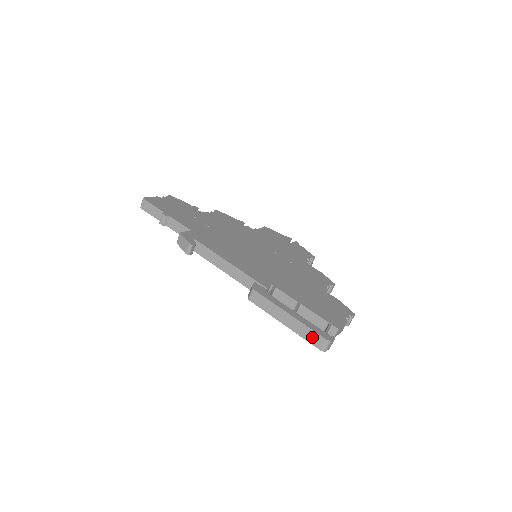
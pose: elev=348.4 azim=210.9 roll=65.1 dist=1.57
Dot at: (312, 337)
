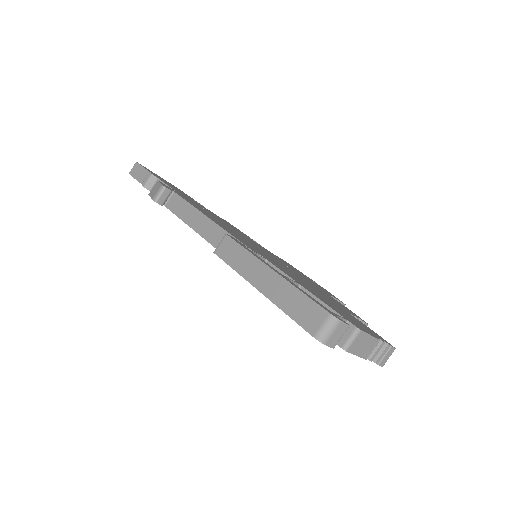
Dot at: (303, 310)
